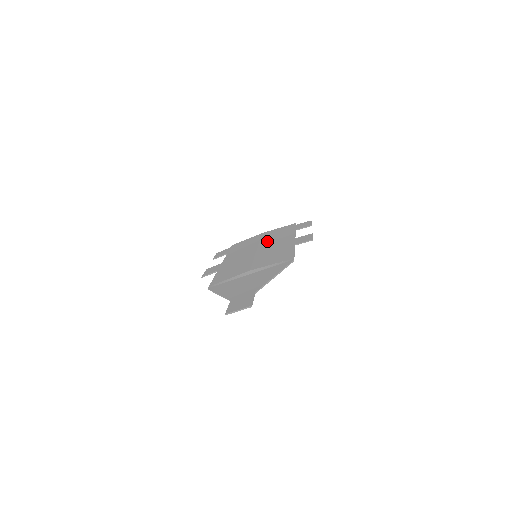
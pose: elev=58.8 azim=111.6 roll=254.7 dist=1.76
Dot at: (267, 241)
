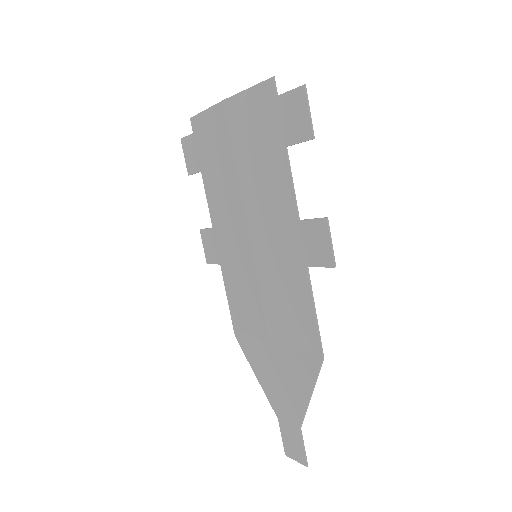
Dot at: (250, 189)
